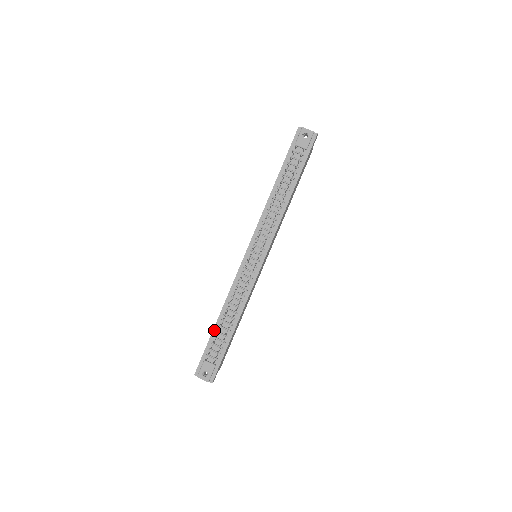
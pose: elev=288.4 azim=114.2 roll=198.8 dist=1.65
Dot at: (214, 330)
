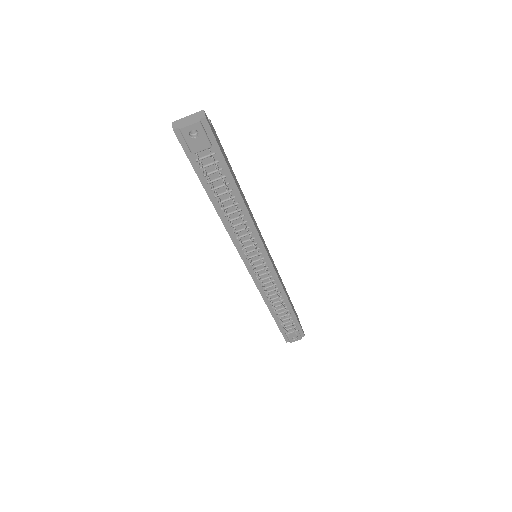
Dot at: (275, 318)
